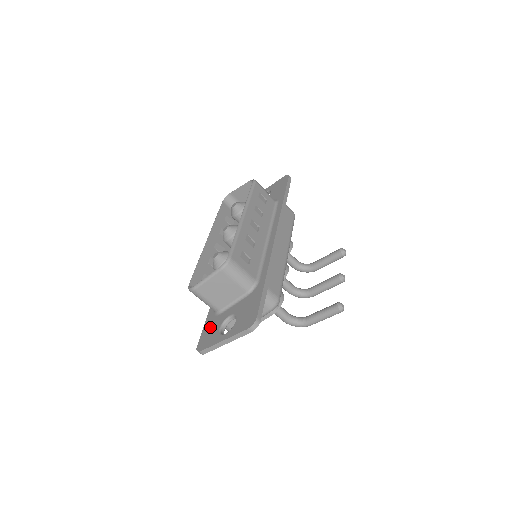
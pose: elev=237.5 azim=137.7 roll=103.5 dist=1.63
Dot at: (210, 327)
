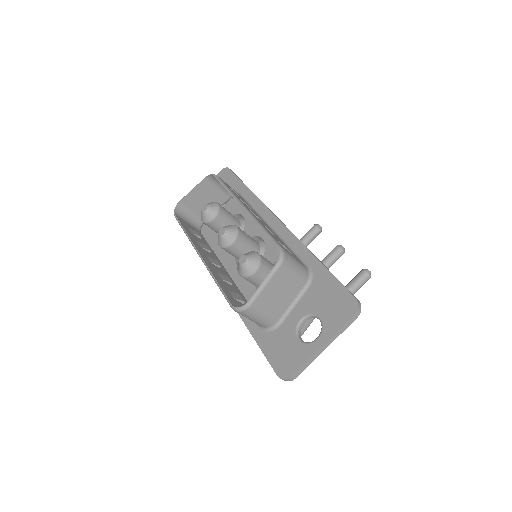
Dot at: (277, 346)
